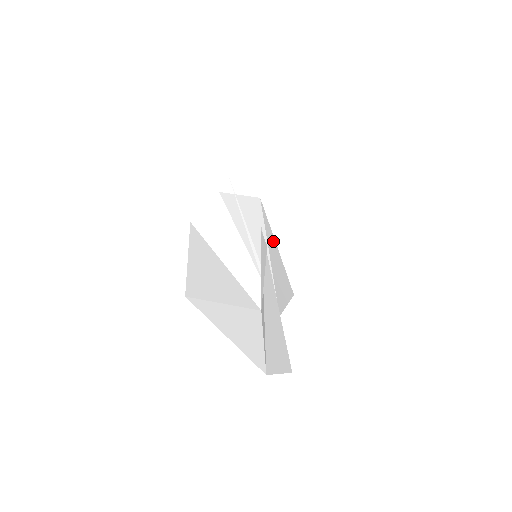
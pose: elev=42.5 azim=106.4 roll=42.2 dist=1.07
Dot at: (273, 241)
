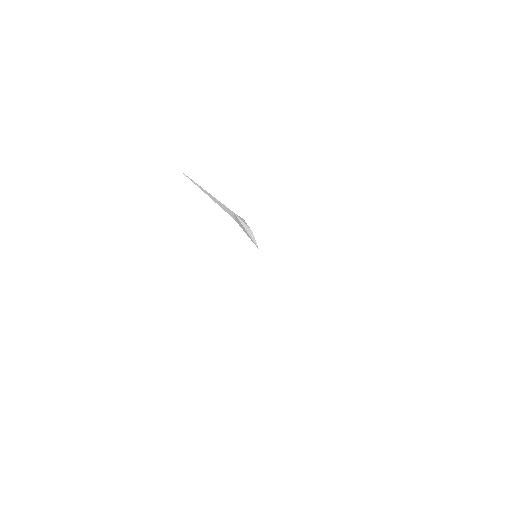
Dot at: occluded
